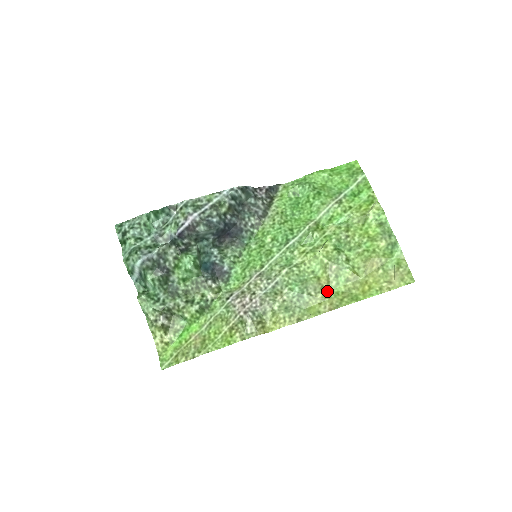
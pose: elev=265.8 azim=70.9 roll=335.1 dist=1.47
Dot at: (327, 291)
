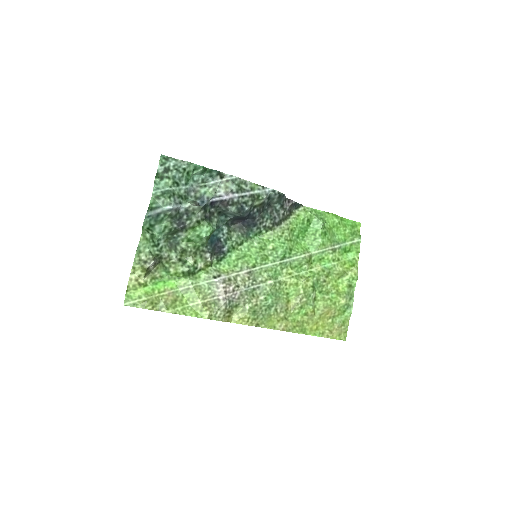
Dot at: (288, 314)
